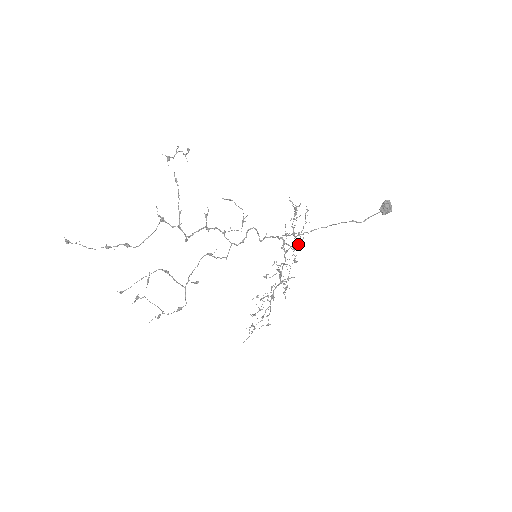
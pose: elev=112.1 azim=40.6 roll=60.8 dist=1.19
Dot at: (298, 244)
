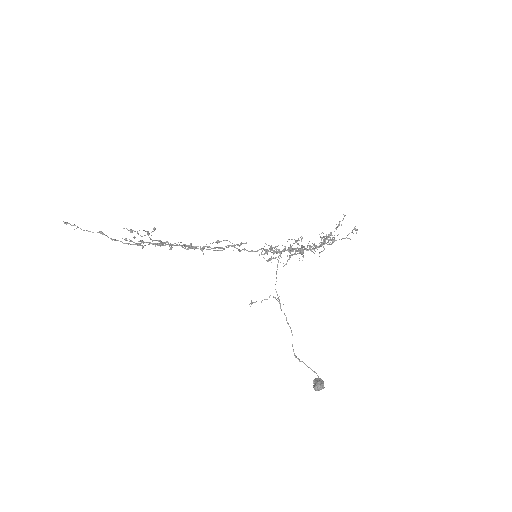
Dot at: occluded
